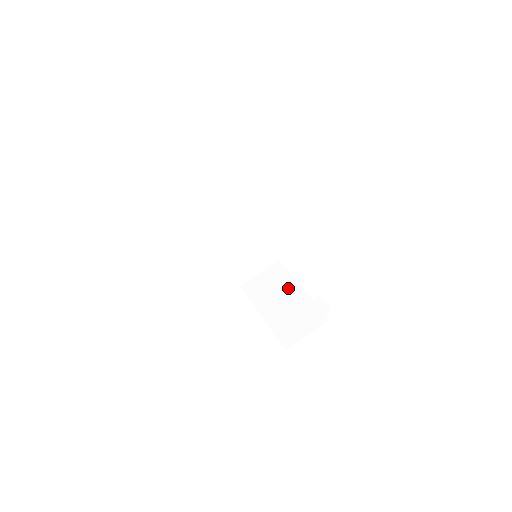
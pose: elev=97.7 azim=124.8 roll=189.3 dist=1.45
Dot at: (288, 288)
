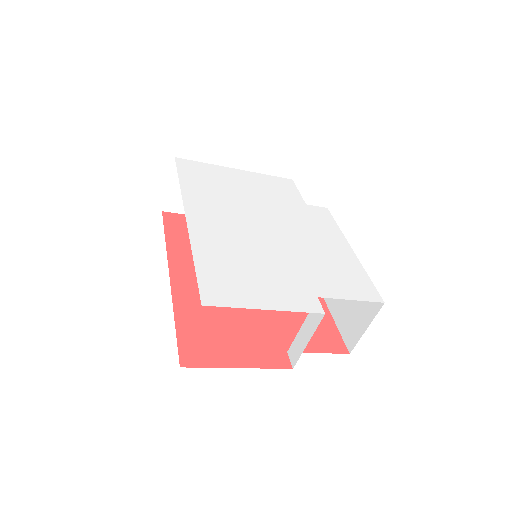
Dot at: occluded
